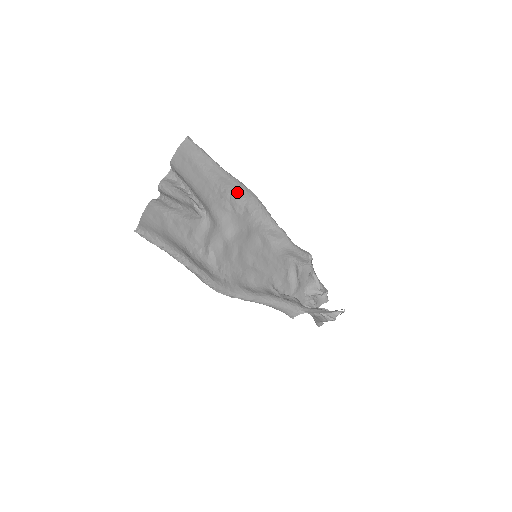
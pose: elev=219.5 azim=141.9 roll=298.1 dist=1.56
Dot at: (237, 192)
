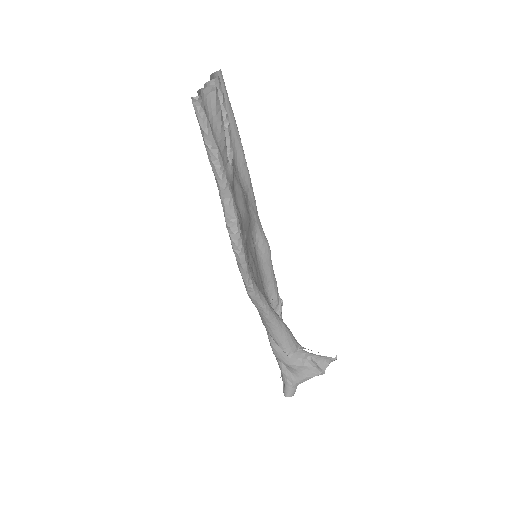
Dot at: (243, 171)
